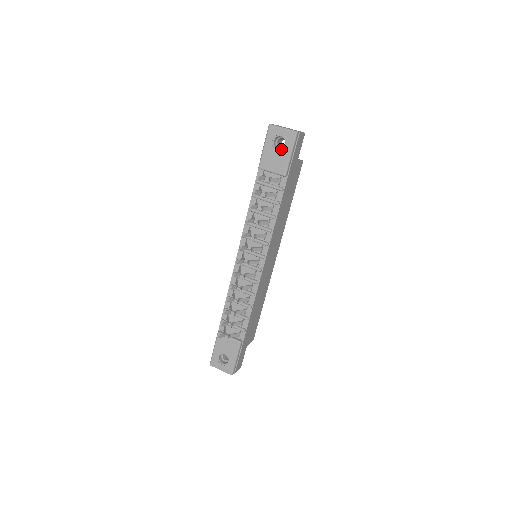
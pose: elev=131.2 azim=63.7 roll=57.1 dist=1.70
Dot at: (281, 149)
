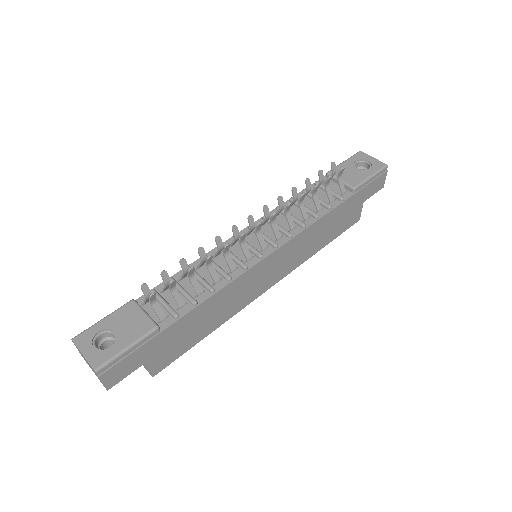
Dot at: (362, 170)
